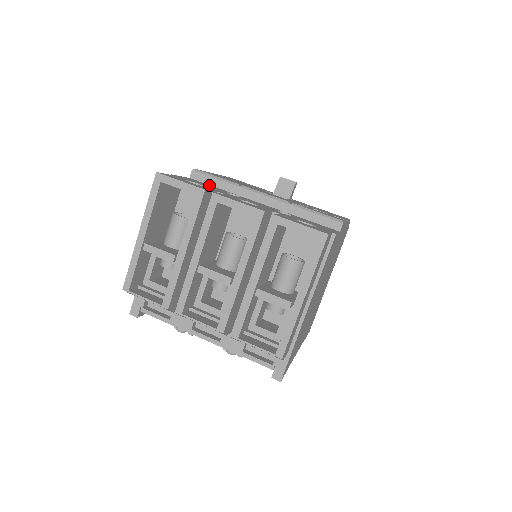
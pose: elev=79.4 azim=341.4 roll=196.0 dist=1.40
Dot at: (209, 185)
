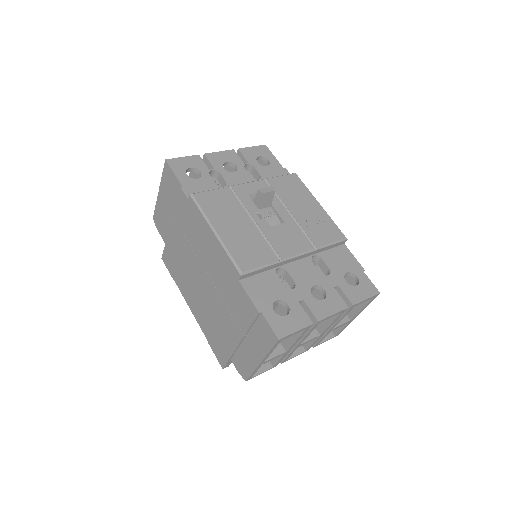
Dot at: (260, 278)
